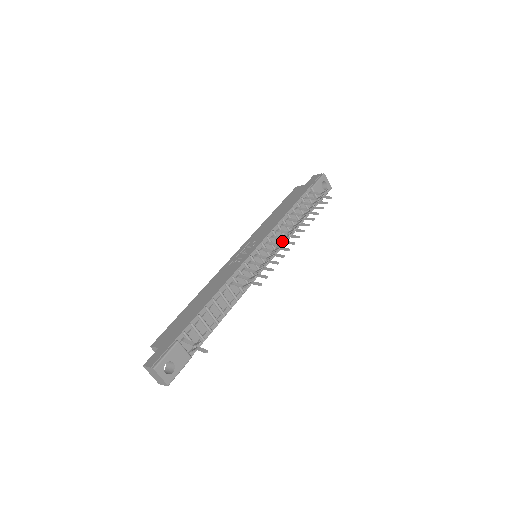
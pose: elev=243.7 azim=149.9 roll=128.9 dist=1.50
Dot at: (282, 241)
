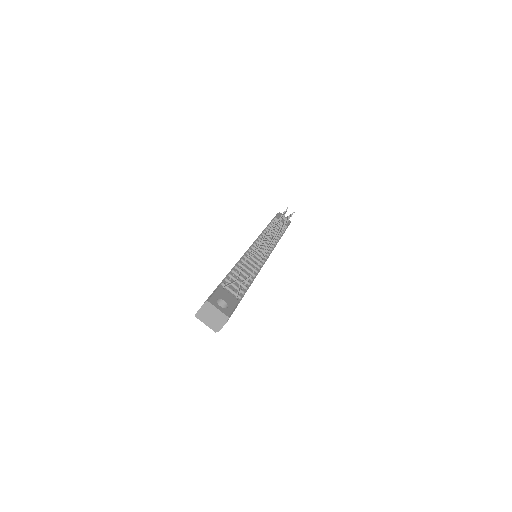
Dot at: occluded
